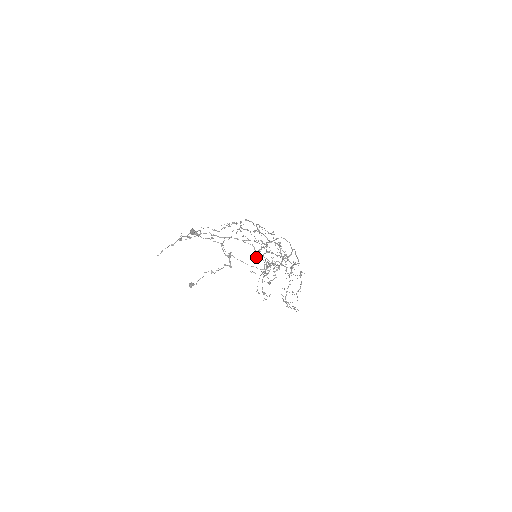
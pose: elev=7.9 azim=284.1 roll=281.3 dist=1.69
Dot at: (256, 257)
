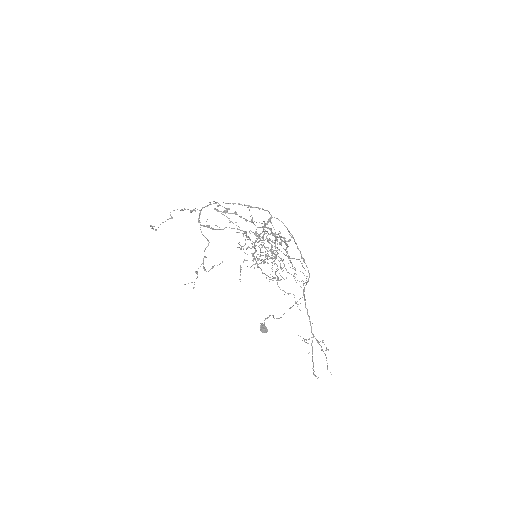
Dot at: (215, 209)
